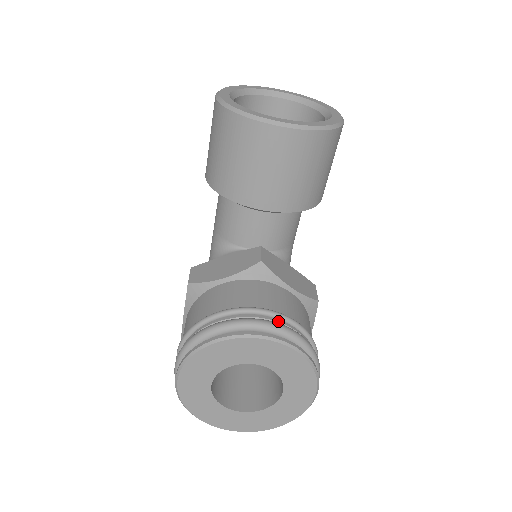
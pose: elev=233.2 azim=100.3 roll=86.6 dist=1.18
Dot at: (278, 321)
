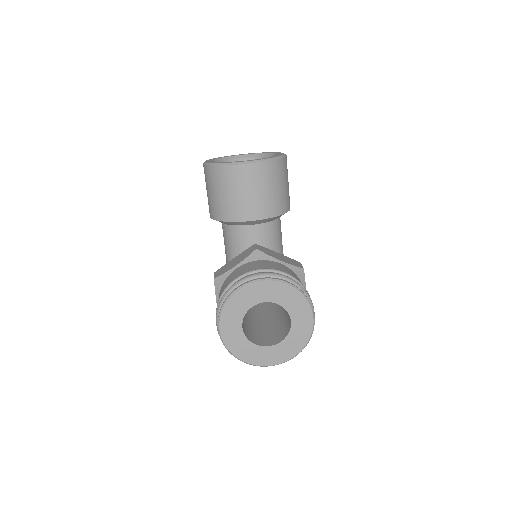
Dot at: occluded
